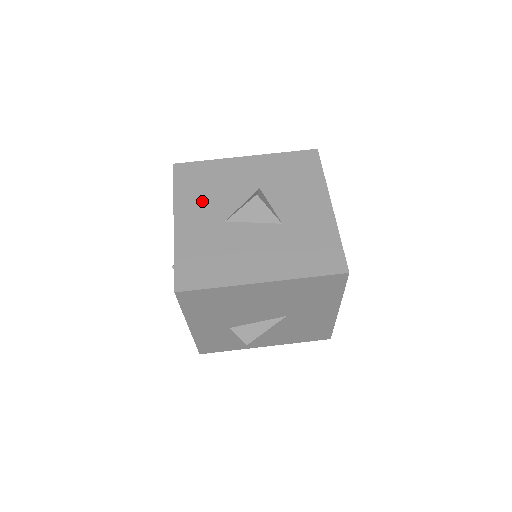
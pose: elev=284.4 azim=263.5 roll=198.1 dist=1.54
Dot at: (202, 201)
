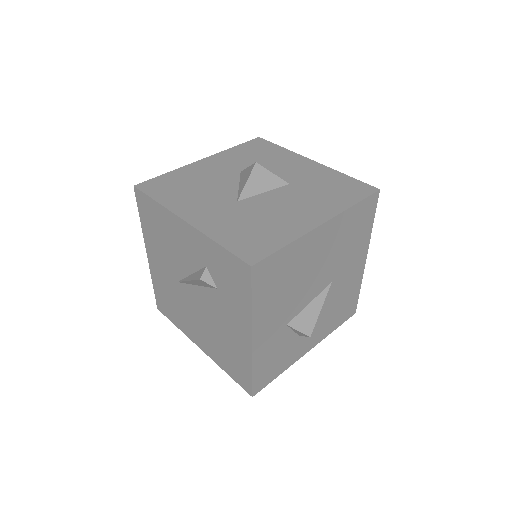
Dot at: (197, 198)
